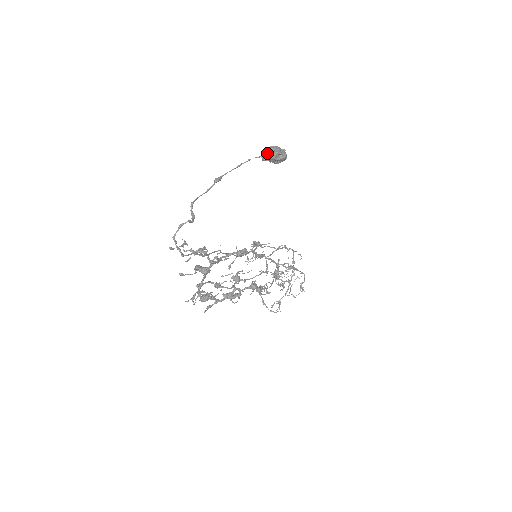
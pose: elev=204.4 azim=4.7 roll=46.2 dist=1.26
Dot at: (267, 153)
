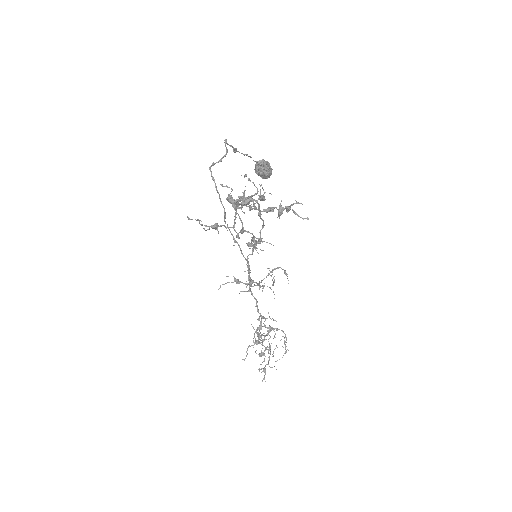
Dot at: occluded
